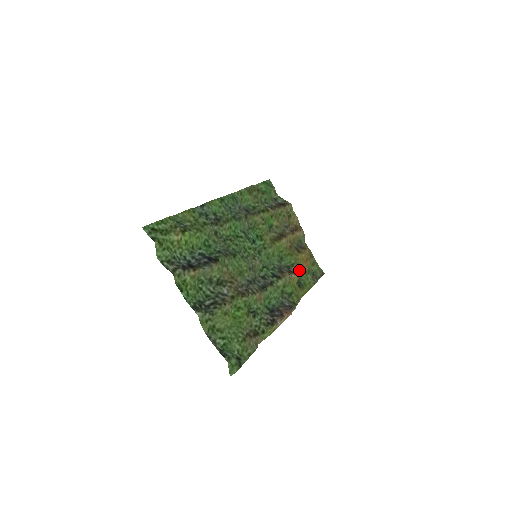
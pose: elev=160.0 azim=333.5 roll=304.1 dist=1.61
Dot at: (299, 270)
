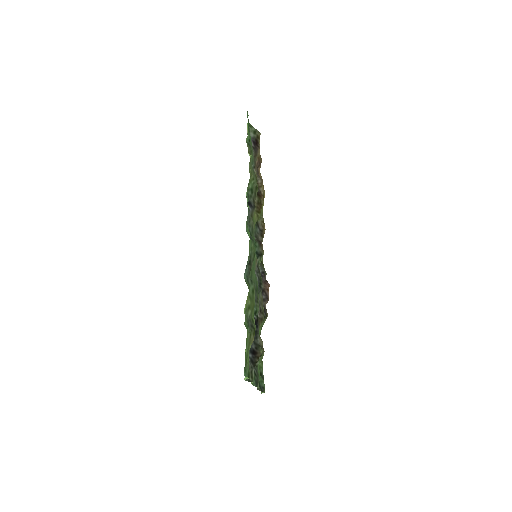
Dot at: occluded
